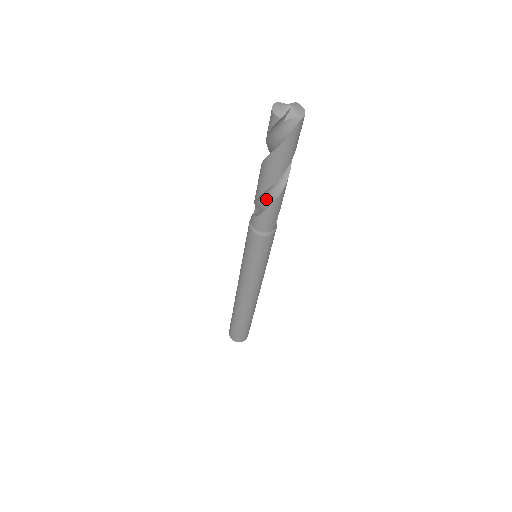
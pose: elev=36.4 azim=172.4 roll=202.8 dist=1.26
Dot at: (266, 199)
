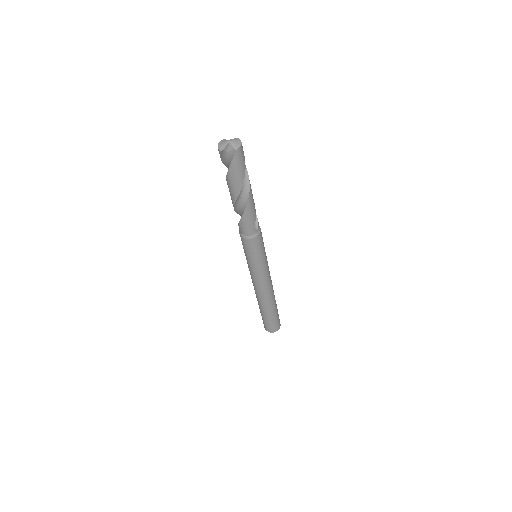
Dot at: (241, 210)
